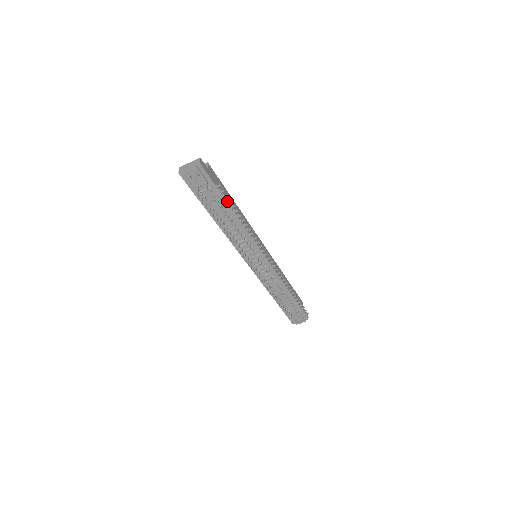
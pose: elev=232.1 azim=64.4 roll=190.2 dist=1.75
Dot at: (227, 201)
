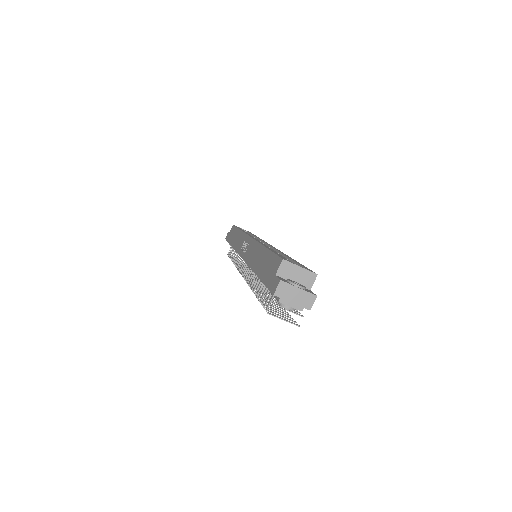
Dot at: occluded
